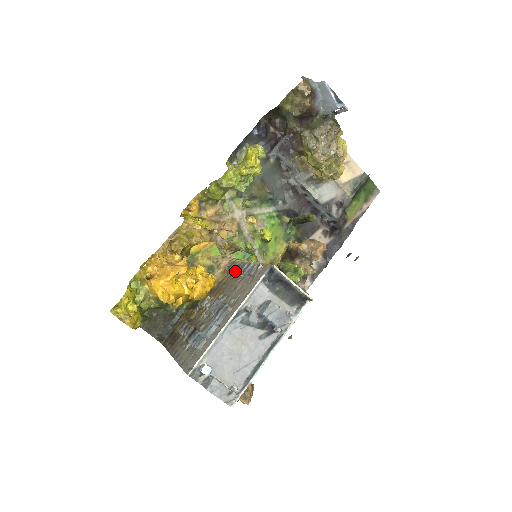
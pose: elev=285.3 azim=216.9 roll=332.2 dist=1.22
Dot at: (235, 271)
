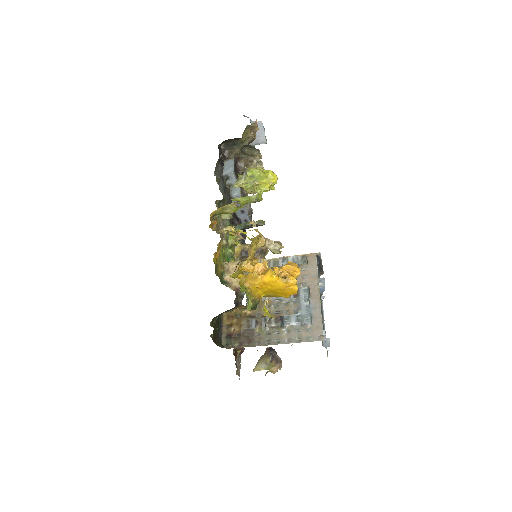
Dot at: occluded
